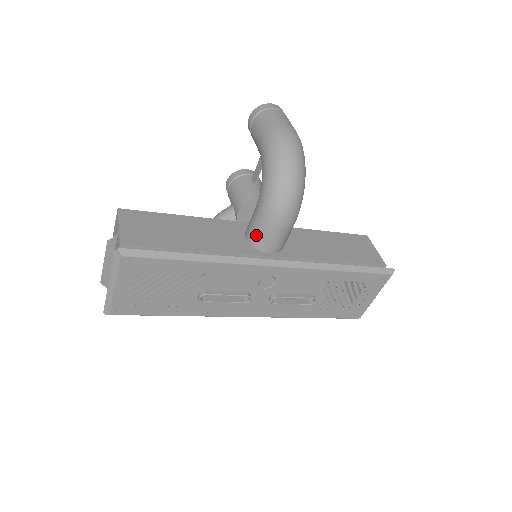
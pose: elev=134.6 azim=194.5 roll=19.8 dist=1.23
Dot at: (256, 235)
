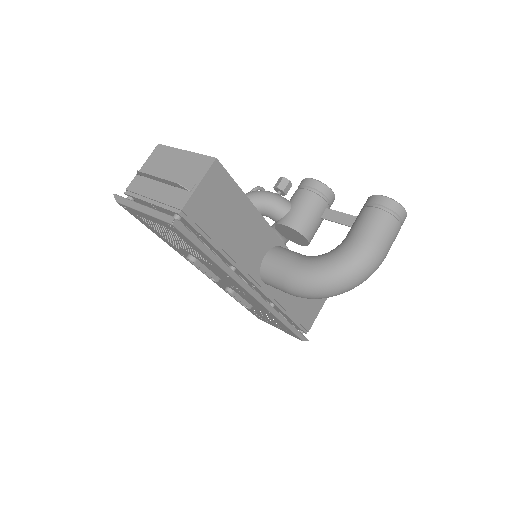
Dot at: (271, 271)
